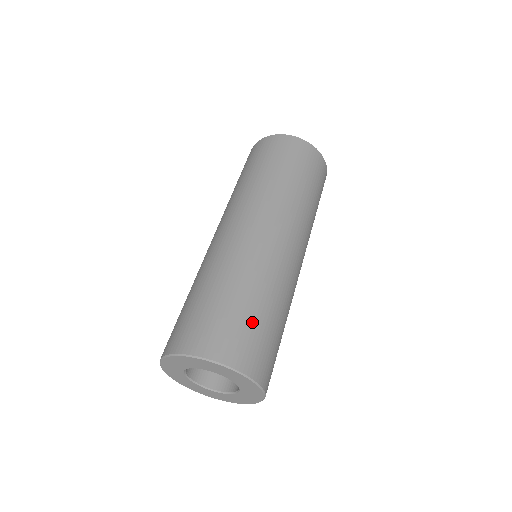
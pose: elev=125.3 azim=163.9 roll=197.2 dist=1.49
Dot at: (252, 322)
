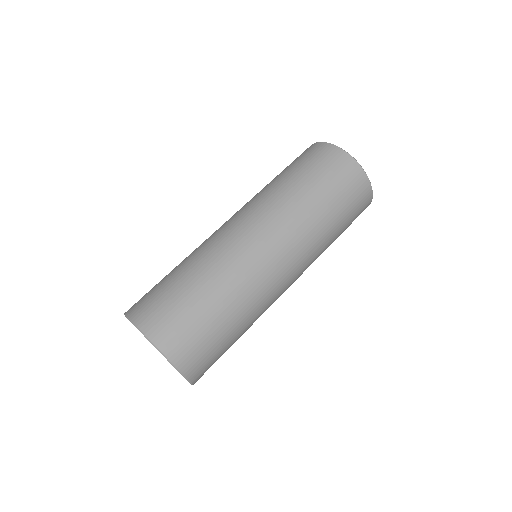
Dot at: (220, 344)
